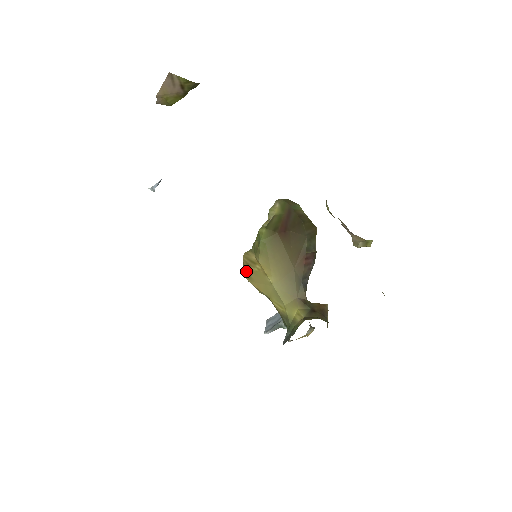
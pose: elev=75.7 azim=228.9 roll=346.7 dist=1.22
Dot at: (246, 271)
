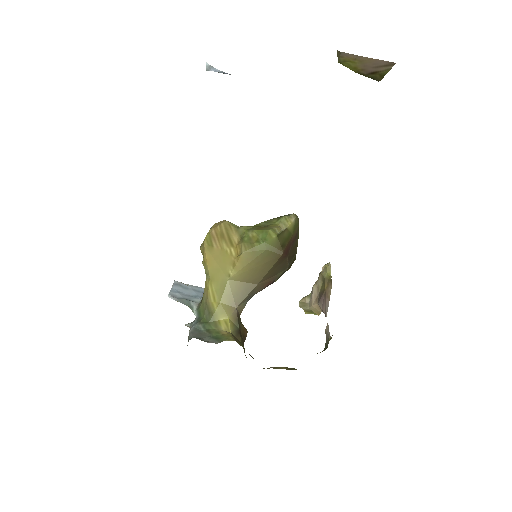
Dot at: (213, 236)
